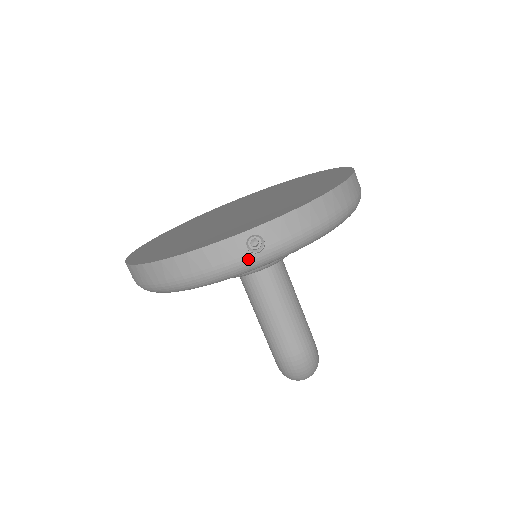
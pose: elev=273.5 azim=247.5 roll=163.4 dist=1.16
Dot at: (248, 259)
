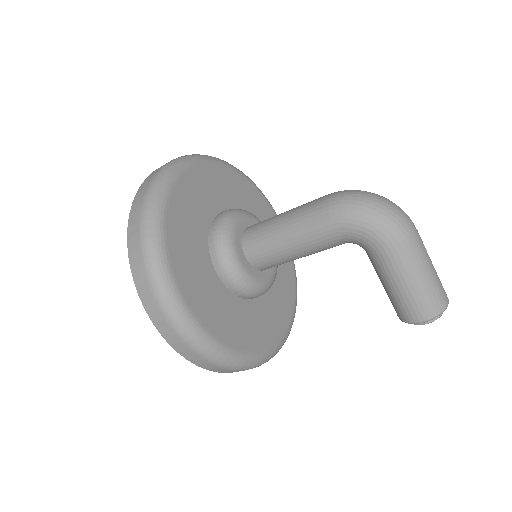
Dot at: (169, 163)
